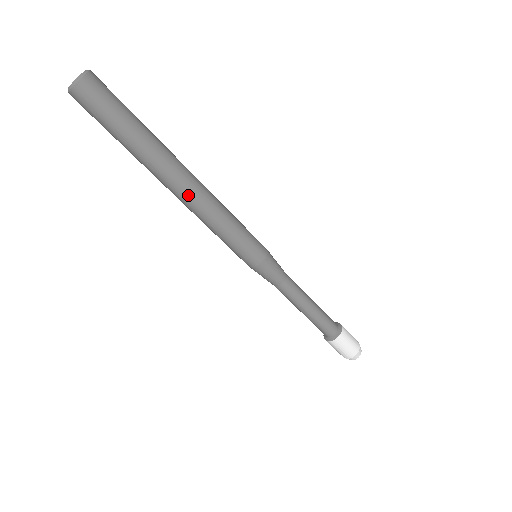
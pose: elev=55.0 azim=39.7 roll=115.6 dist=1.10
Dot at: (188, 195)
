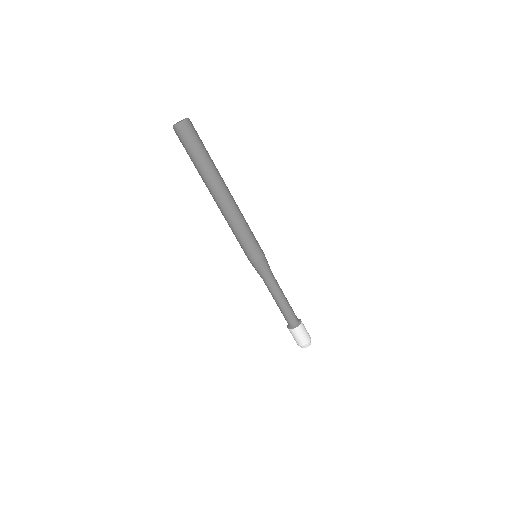
Dot at: (228, 203)
